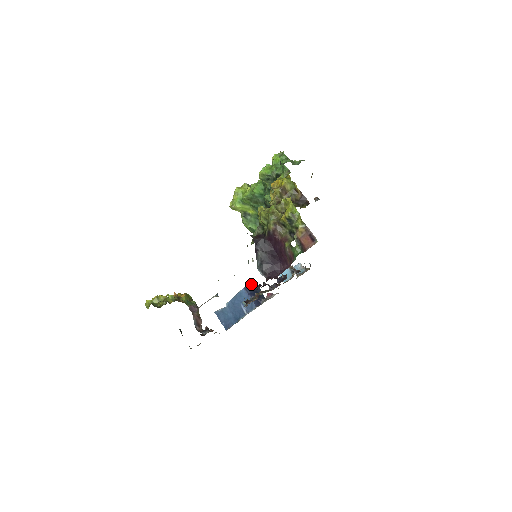
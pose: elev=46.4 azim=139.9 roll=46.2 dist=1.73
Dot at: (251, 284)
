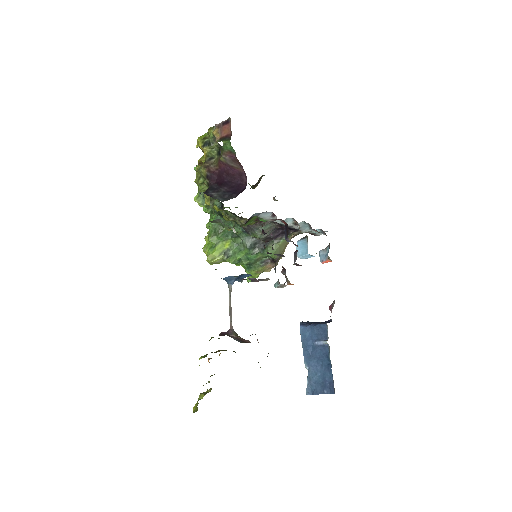
Dot at: occluded
